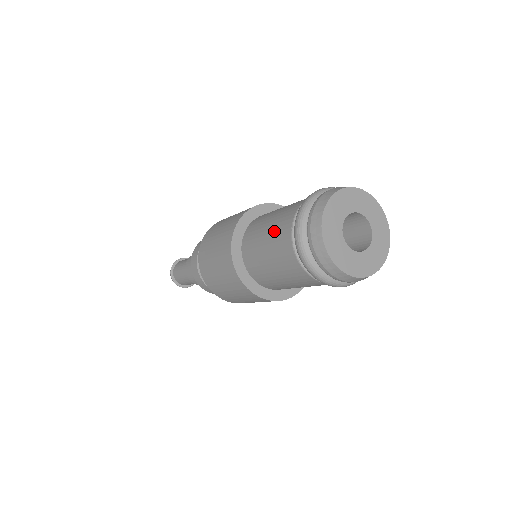
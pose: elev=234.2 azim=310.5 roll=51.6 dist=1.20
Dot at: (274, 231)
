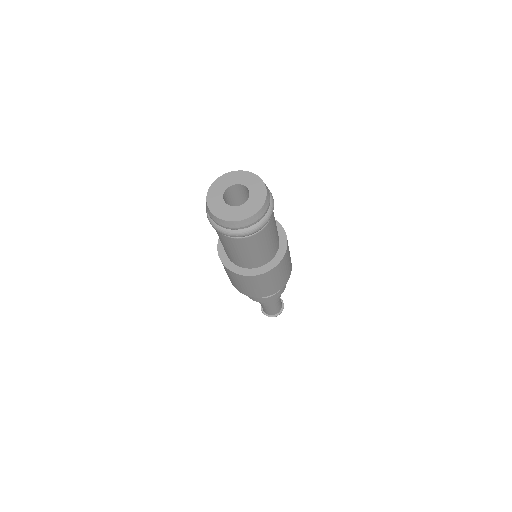
Dot at: occluded
